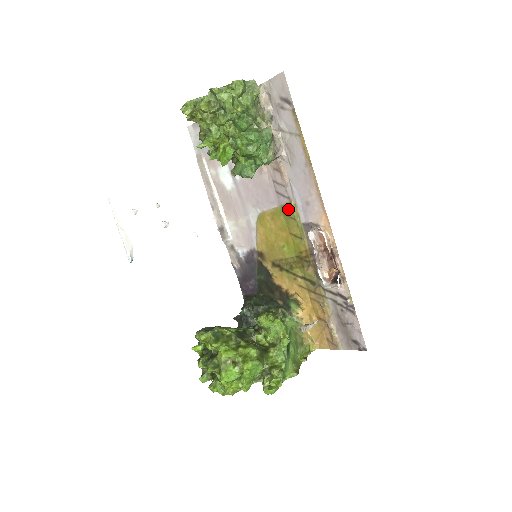
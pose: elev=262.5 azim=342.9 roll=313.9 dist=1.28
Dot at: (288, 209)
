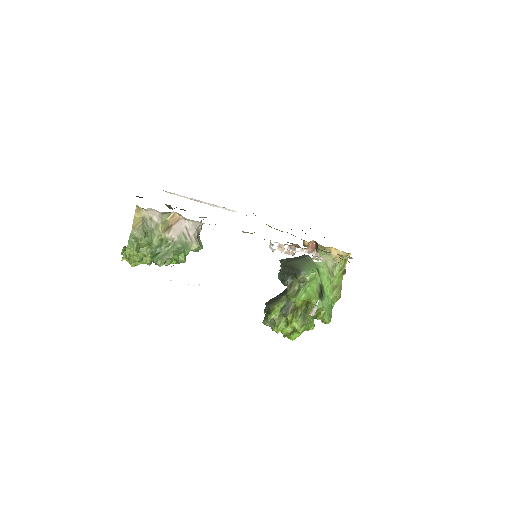
Dot at: occluded
